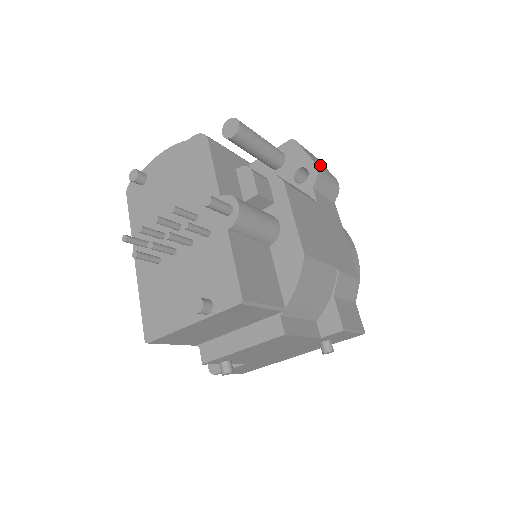
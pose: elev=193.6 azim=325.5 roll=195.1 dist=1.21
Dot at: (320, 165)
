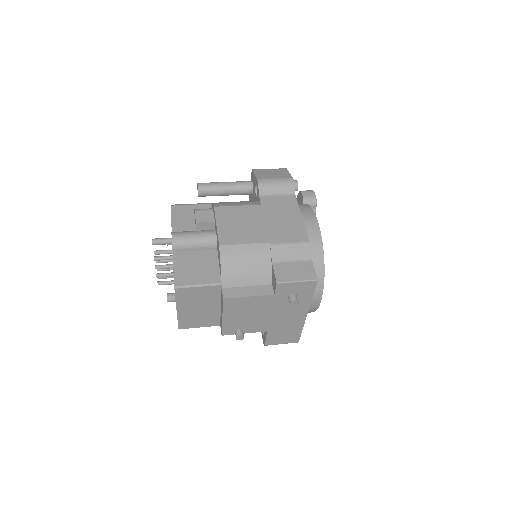
Dot at: (270, 176)
